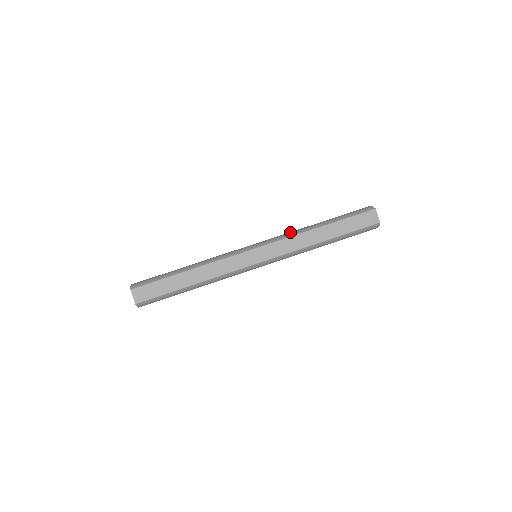
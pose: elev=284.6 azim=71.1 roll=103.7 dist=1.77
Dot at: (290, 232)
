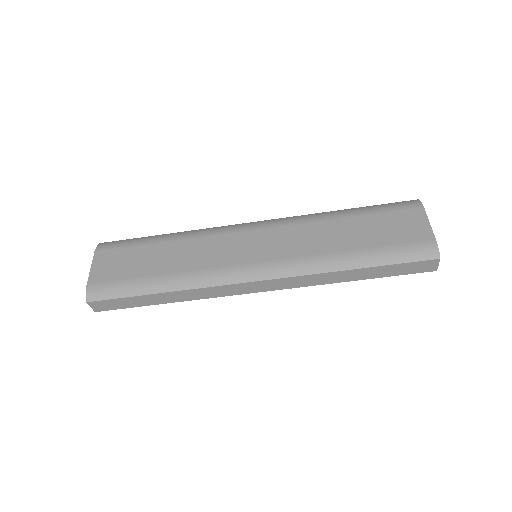
Dot at: (308, 261)
